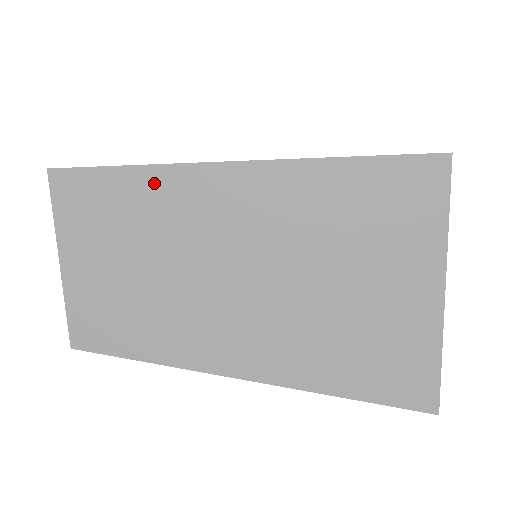
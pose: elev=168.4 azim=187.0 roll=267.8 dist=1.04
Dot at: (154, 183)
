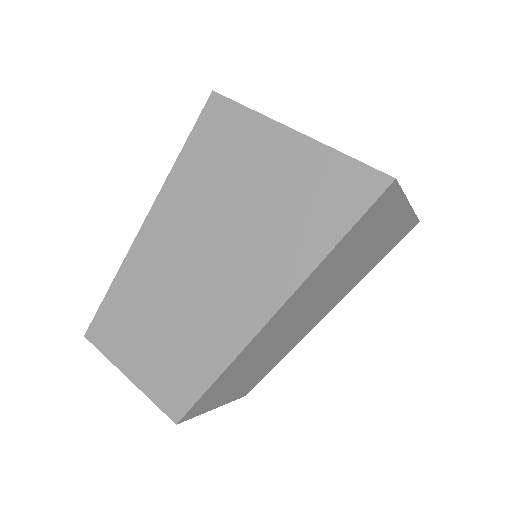
Dot at: (237, 363)
